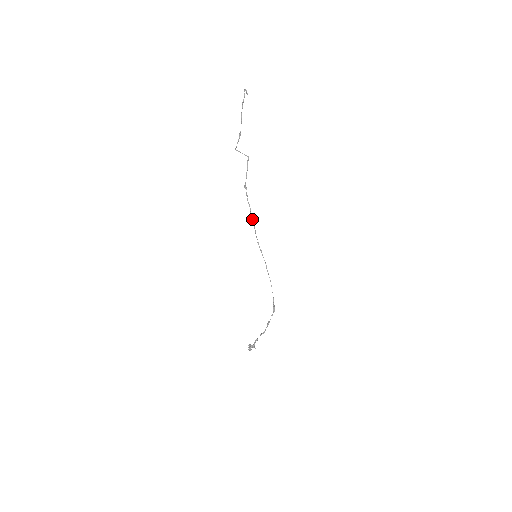
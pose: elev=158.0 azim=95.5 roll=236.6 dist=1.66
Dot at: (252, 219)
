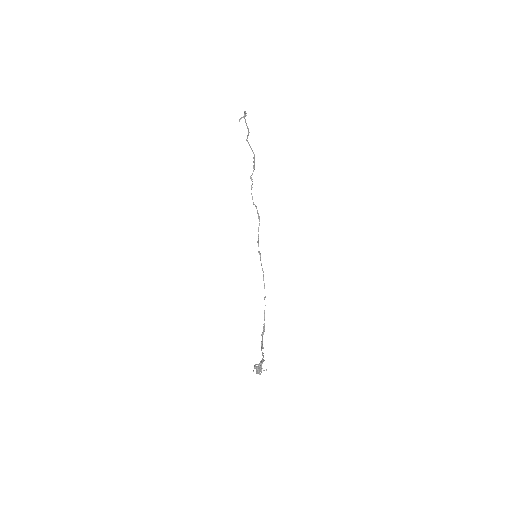
Dot at: (257, 211)
